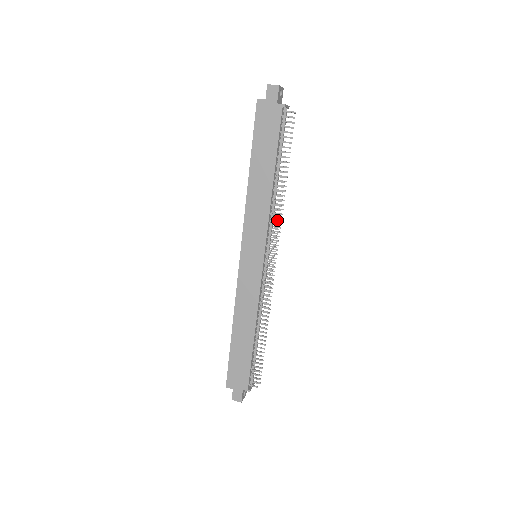
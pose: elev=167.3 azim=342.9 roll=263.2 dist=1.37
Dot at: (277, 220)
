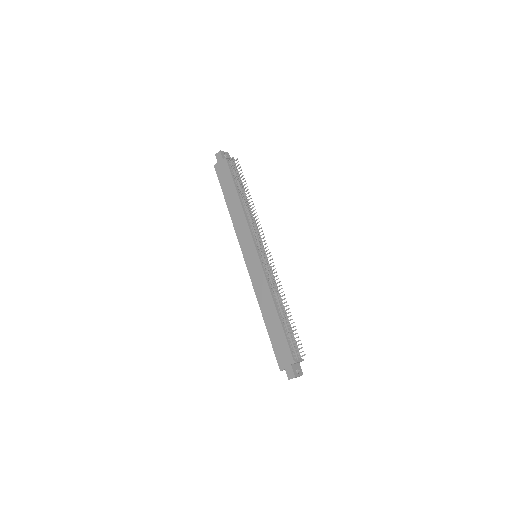
Dot at: occluded
